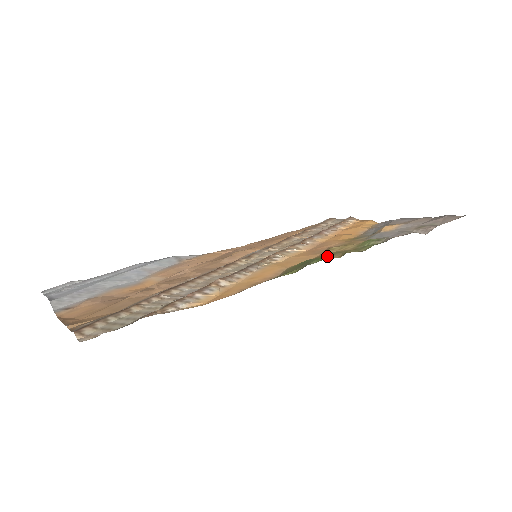
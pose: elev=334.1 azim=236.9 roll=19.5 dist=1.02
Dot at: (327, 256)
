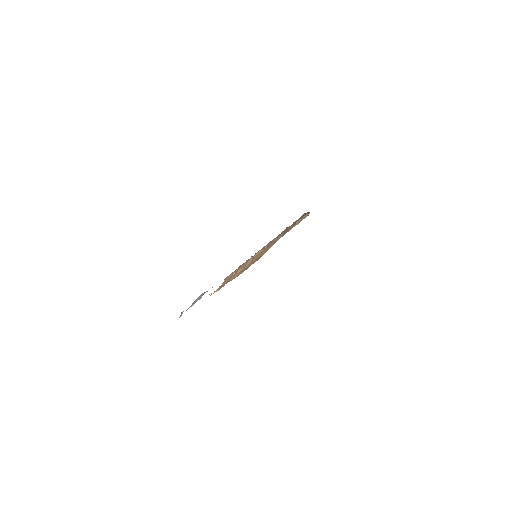
Dot at: occluded
